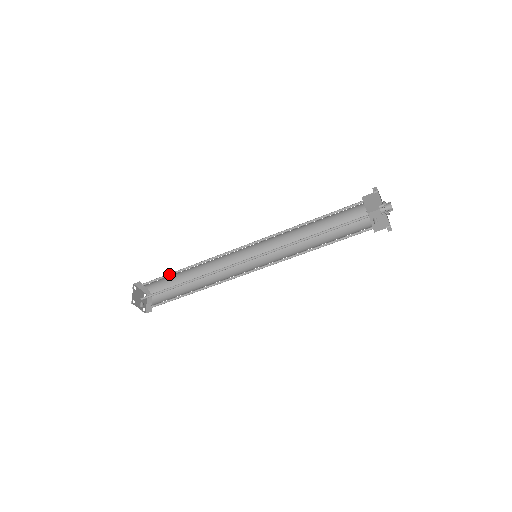
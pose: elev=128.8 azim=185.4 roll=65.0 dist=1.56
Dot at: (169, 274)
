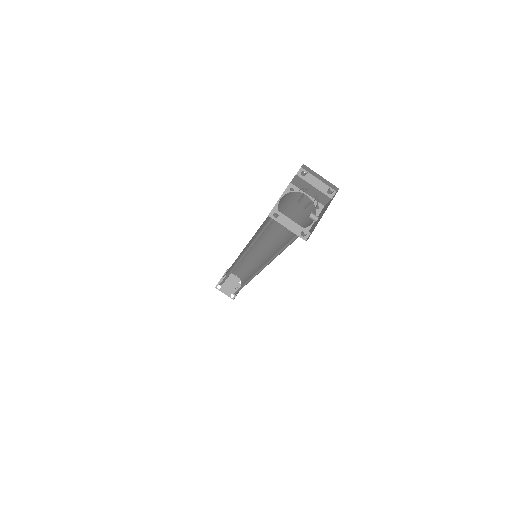
Dot at: (223, 279)
